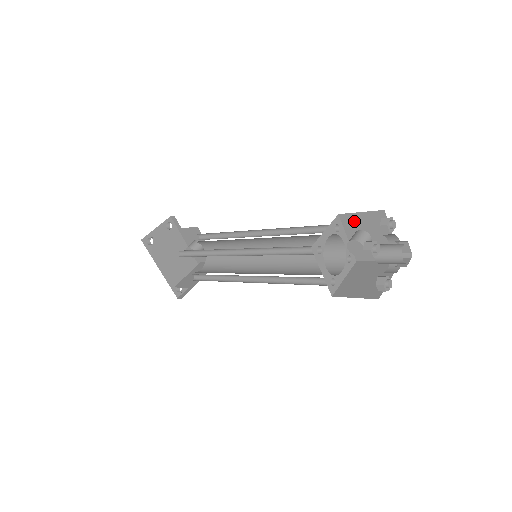
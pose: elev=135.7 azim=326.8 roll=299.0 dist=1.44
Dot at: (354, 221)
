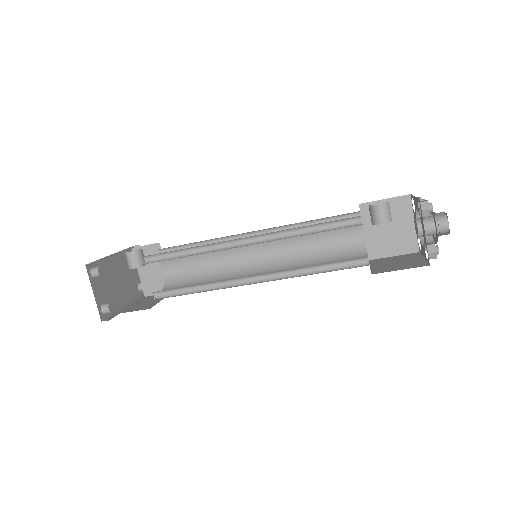
Dot at: occluded
